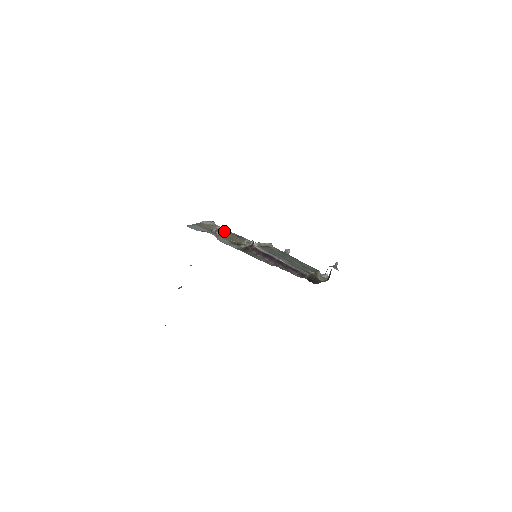
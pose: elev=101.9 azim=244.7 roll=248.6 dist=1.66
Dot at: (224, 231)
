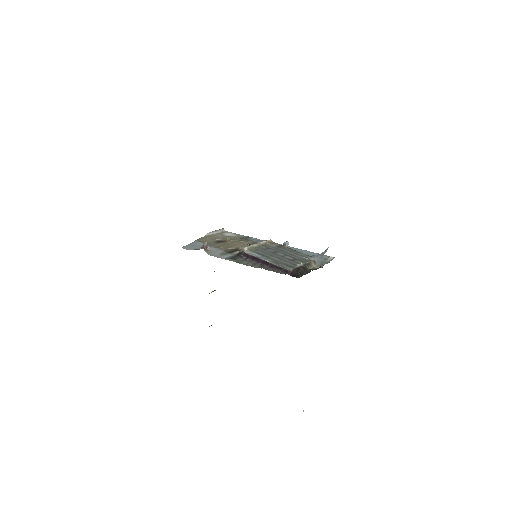
Dot at: (230, 237)
